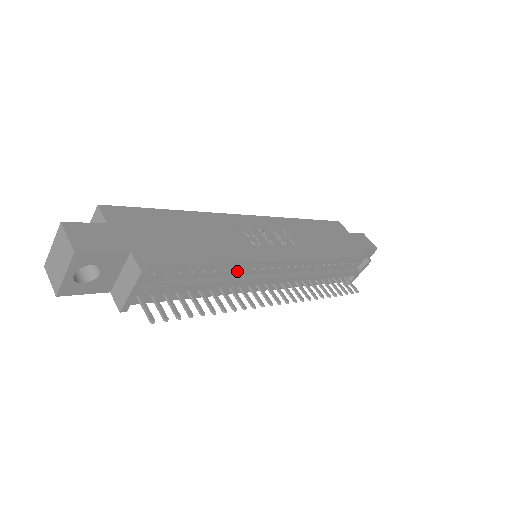
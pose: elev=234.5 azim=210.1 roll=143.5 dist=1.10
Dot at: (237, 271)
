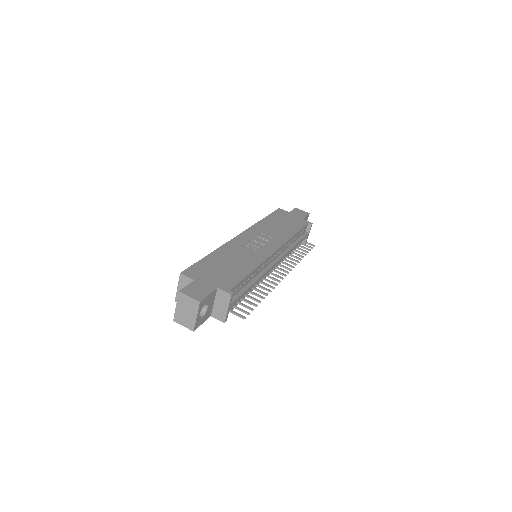
Dot at: (260, 270)
